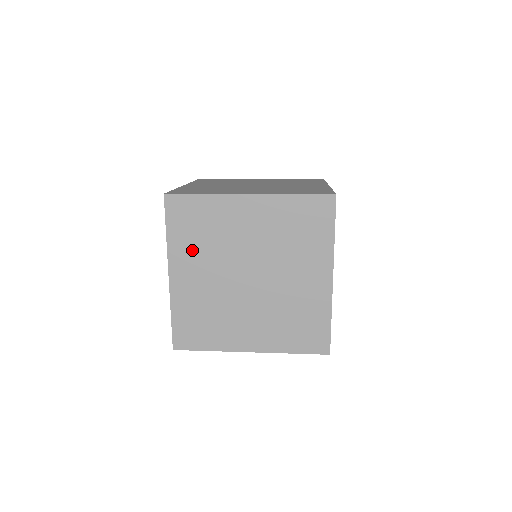
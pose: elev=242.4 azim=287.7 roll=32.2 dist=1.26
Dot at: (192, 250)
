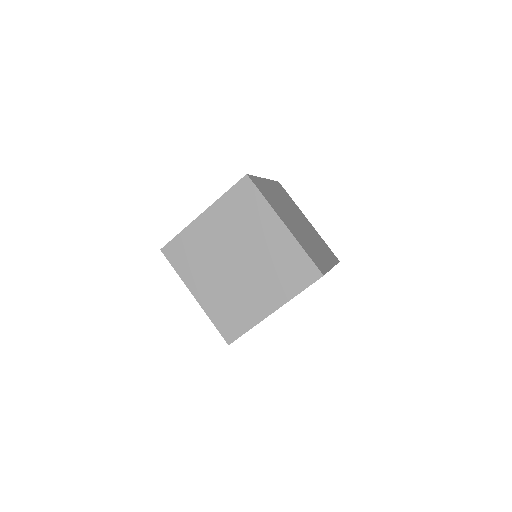
Dot at: (227, 216)
